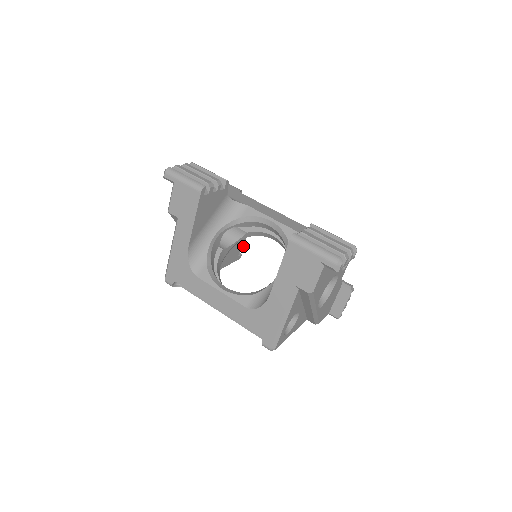
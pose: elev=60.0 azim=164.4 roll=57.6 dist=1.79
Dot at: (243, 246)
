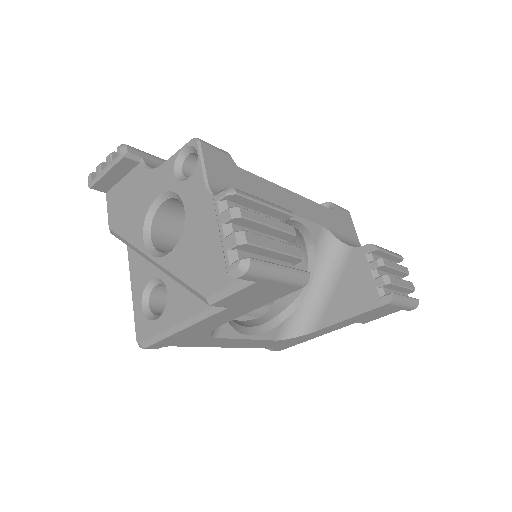
Dot at: occluded
